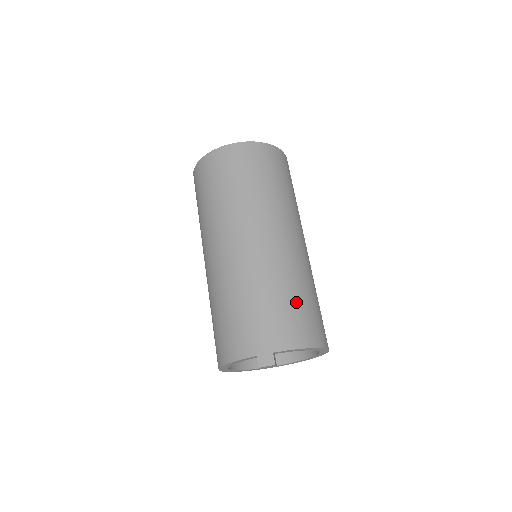
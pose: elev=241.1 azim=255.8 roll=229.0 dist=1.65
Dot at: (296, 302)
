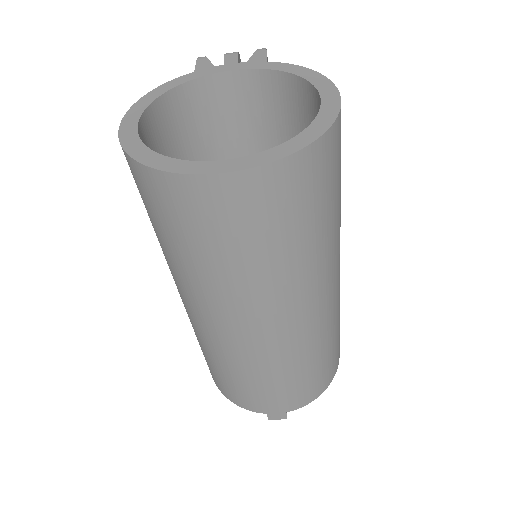
Dot at: (319, 365)
